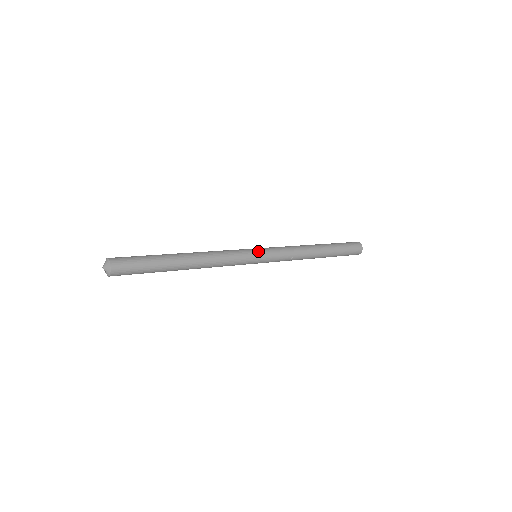
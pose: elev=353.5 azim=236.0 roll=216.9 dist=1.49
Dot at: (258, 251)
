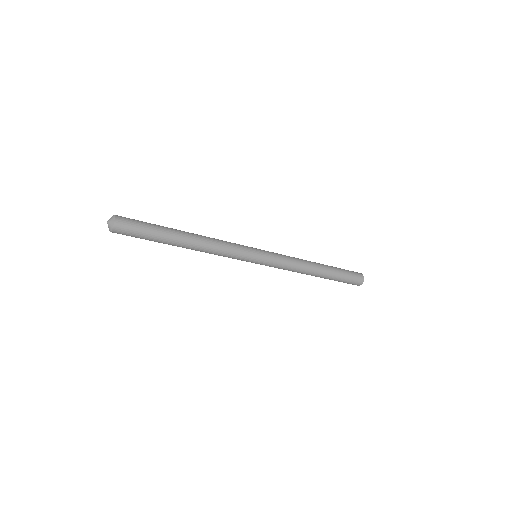
Dot at: occluded
